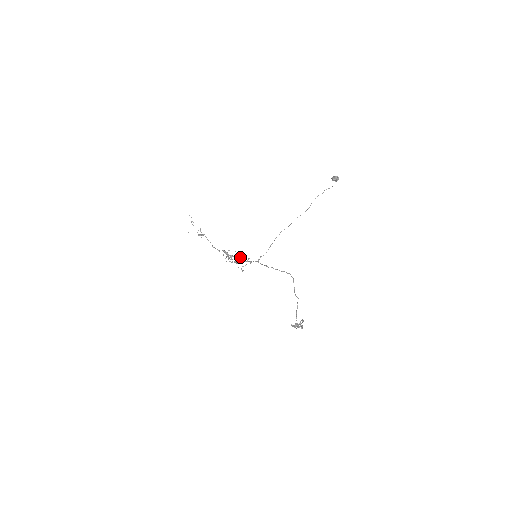
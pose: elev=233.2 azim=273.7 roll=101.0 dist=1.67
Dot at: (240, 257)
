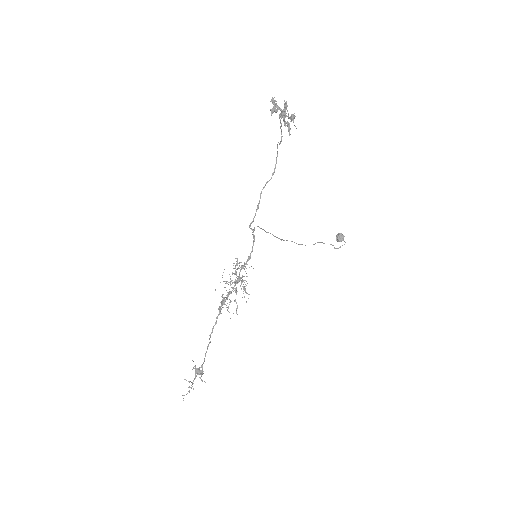
Dot at: (239, 281)
